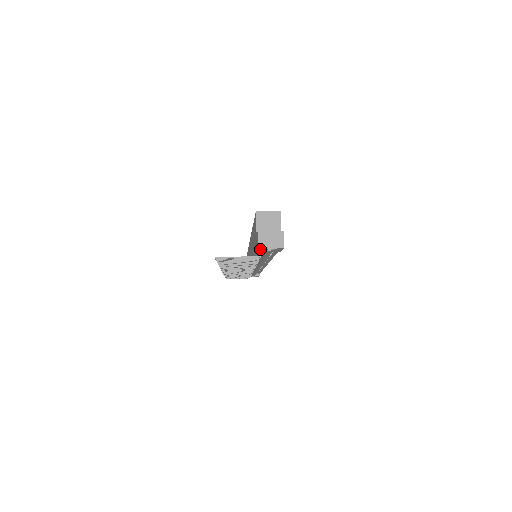
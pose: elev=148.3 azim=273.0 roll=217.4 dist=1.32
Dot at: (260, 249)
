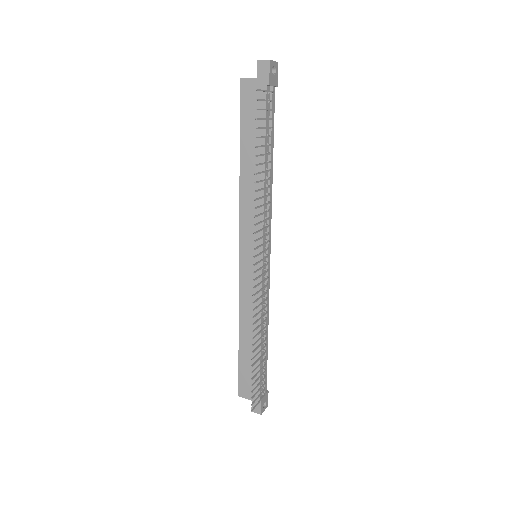
Dot at: (270, 64)
